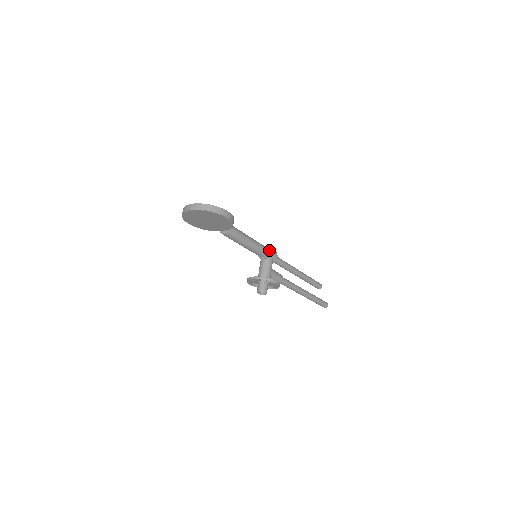
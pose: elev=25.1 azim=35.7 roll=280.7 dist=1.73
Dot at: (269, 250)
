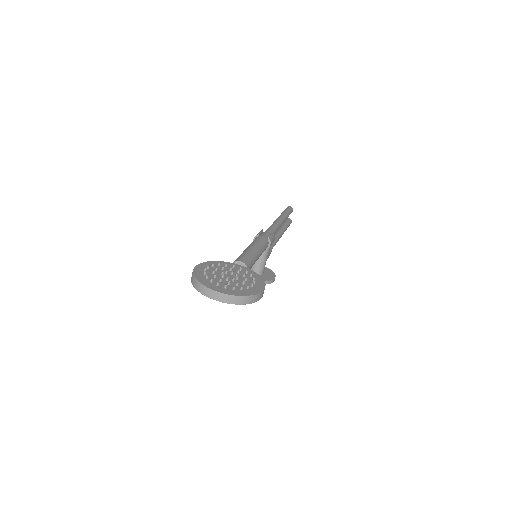
Dot at: (270, 243)
